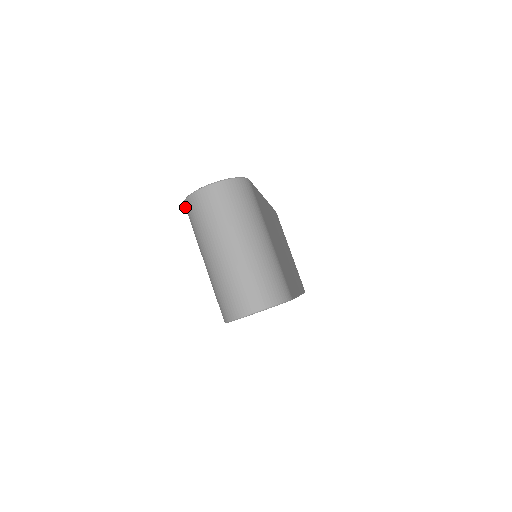
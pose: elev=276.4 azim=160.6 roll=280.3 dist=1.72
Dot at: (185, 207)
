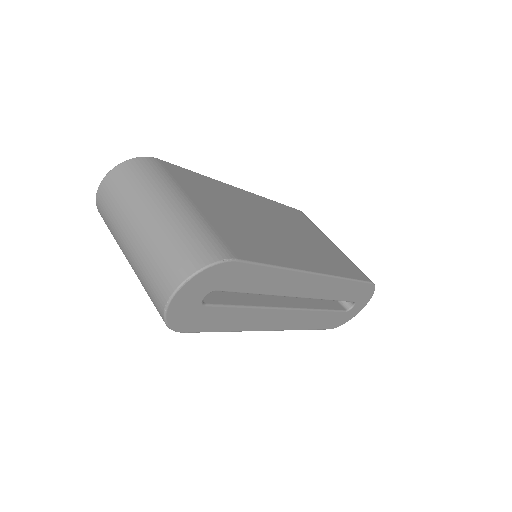
Dot at: occluded
